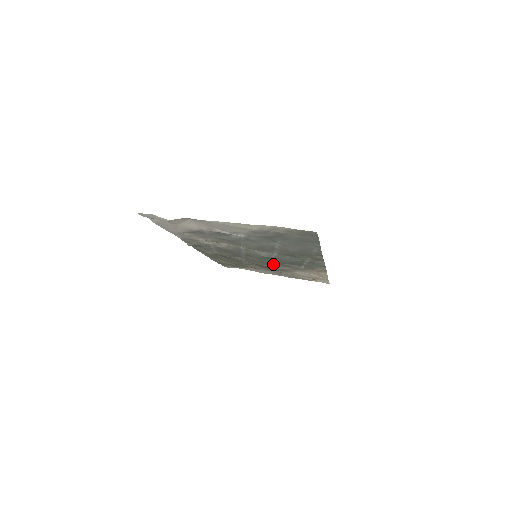
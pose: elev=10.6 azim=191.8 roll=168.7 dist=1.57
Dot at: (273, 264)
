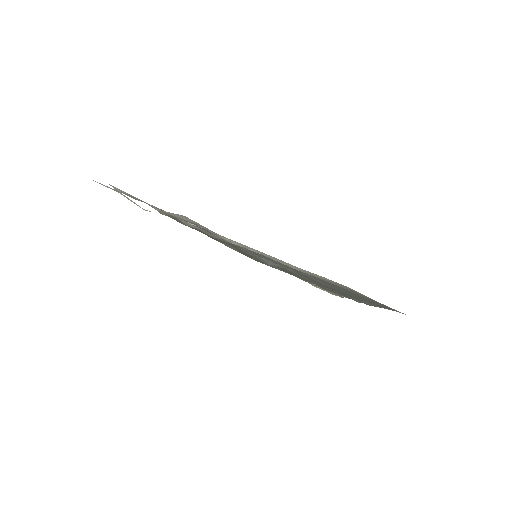
Dot at: occluded
